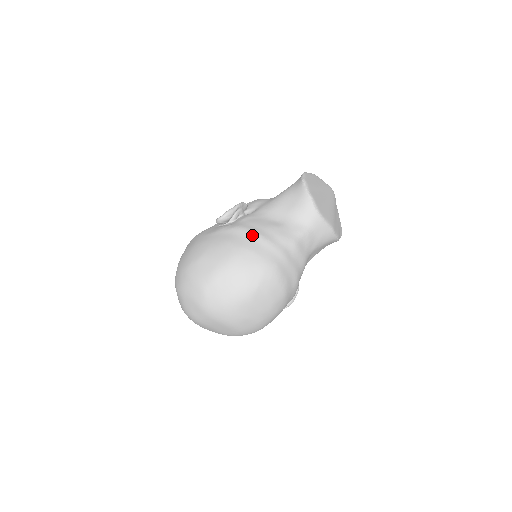
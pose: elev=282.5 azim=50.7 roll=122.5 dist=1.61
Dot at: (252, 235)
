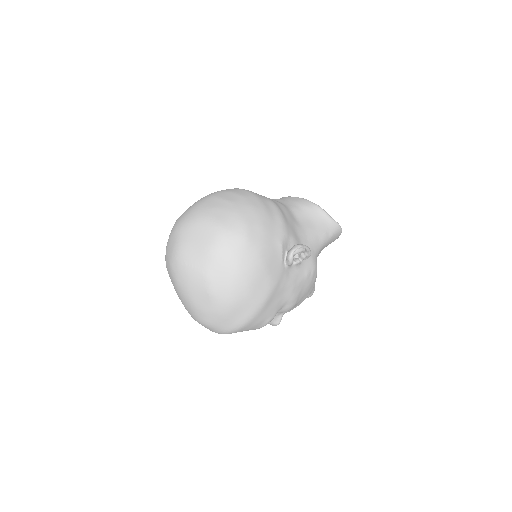
Dot at: occluded
